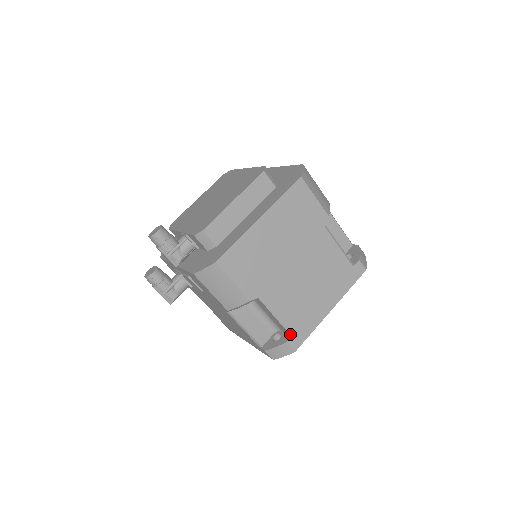
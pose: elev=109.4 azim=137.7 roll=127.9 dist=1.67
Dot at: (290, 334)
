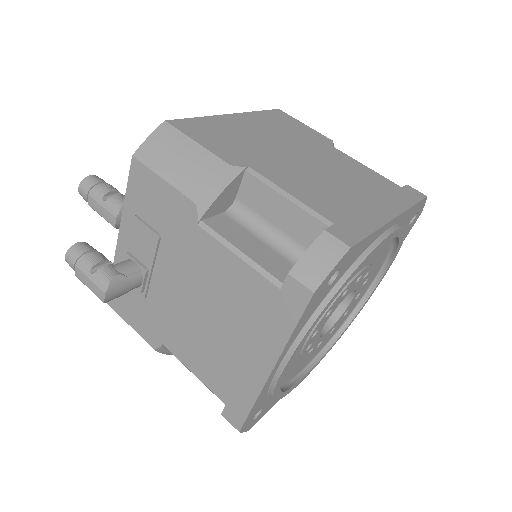
Dot at: (327, 225)
